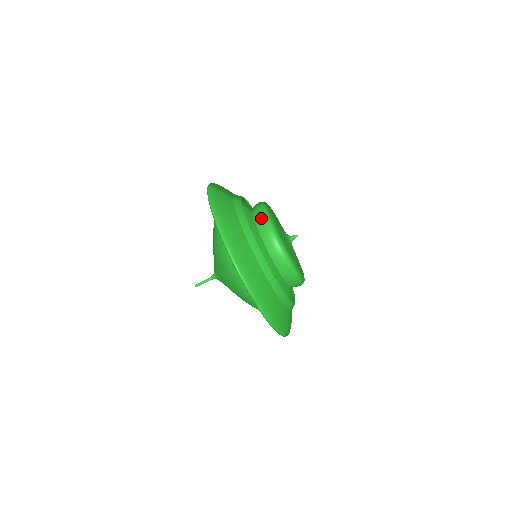
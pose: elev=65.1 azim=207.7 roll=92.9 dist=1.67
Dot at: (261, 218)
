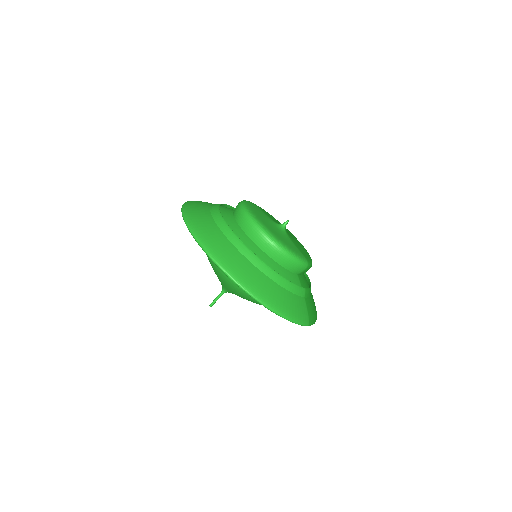
Dot at: occluded
